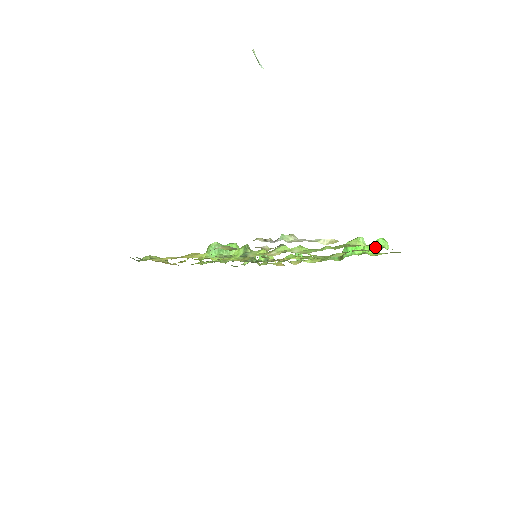
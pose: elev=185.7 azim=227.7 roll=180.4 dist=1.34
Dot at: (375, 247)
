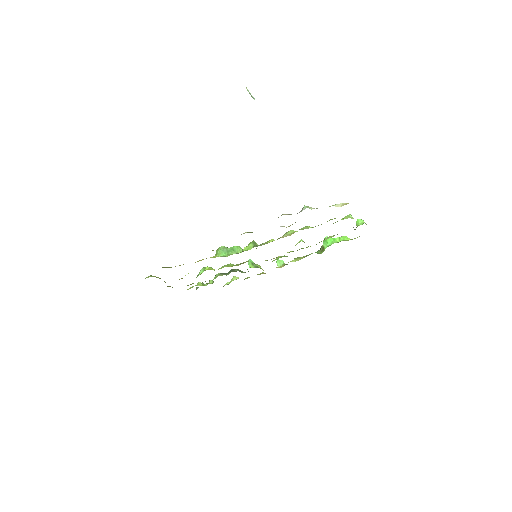
Dot at: occluded
